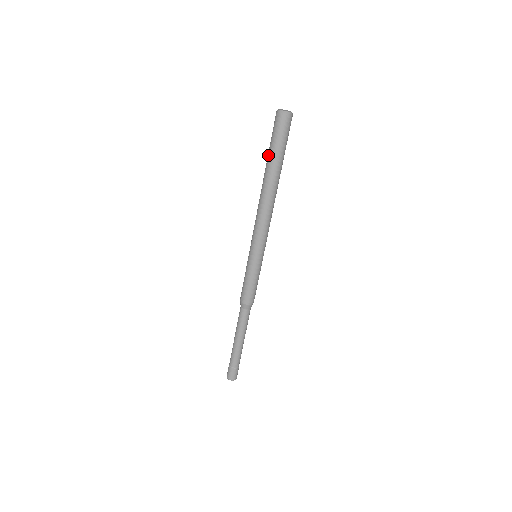
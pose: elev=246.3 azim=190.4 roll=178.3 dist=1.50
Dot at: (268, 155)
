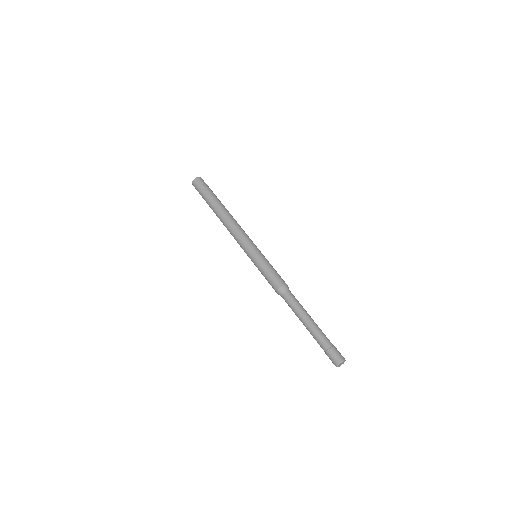
Dot at: (209, 198)
